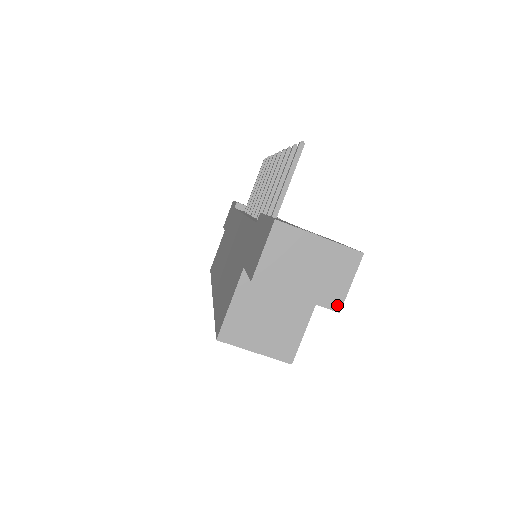
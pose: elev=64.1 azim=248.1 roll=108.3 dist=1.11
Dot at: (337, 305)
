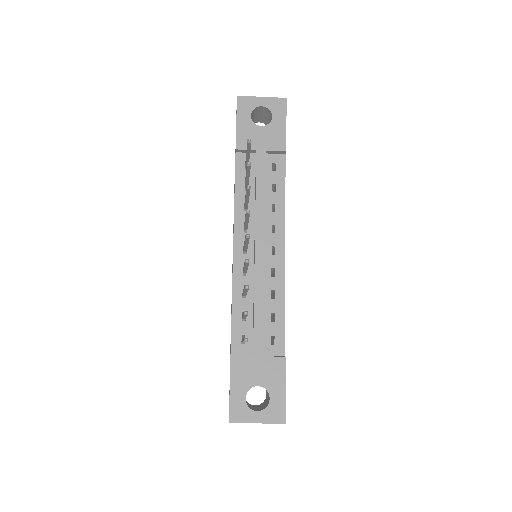
Dot at: occluded
